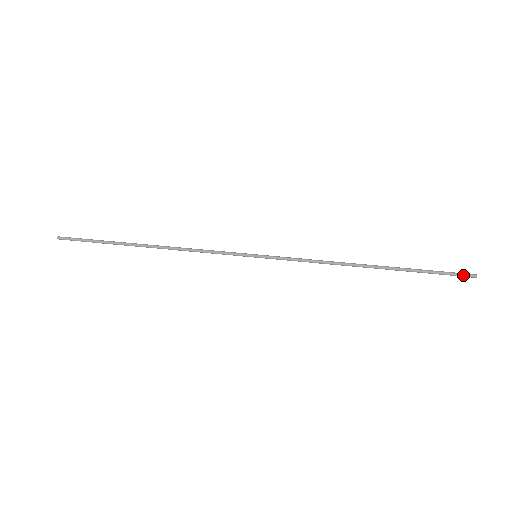
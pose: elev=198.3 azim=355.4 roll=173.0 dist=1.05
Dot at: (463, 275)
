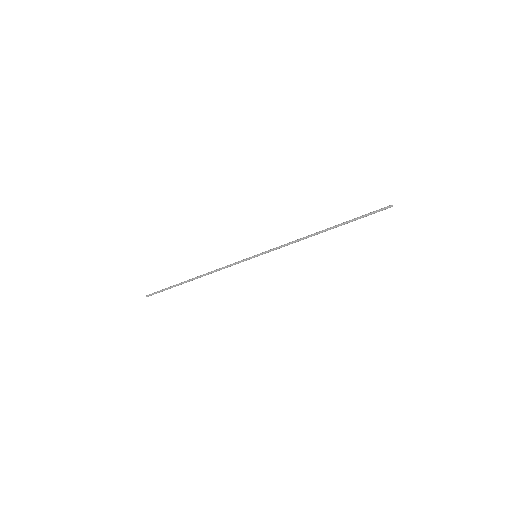
Dot at: (383, 208)
